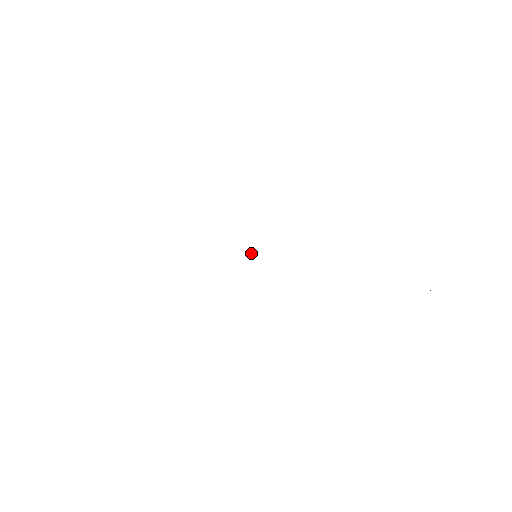
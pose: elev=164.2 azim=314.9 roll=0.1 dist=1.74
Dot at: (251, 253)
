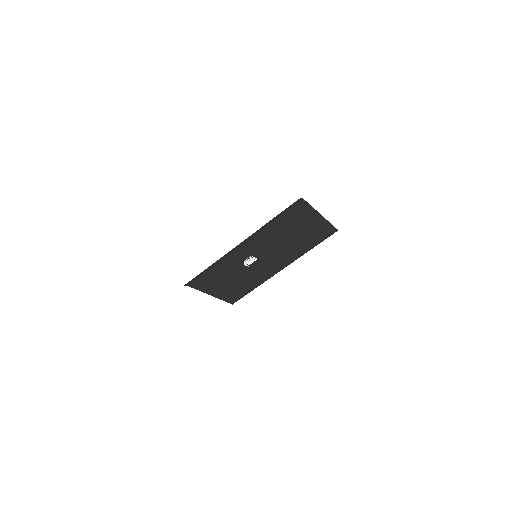
Dot at: (246, 259)
